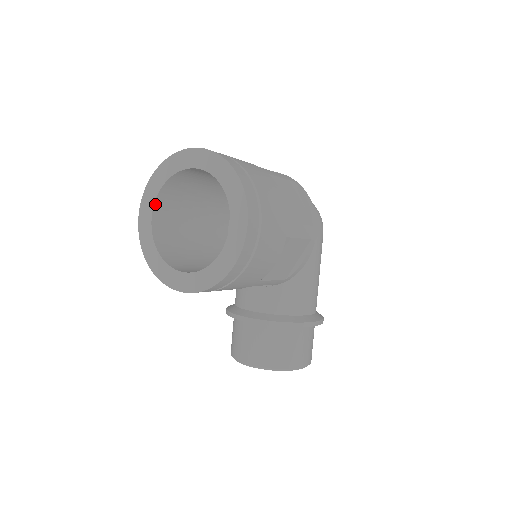
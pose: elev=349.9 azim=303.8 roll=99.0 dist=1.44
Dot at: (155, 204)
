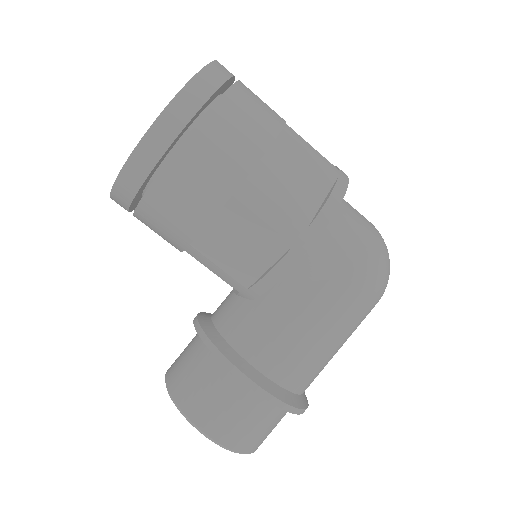
Dot at: occluded
